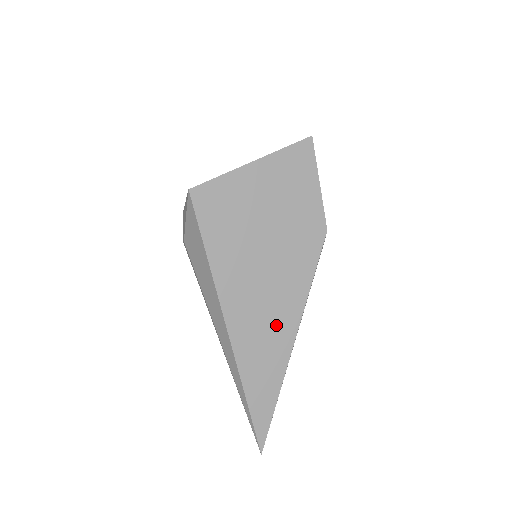
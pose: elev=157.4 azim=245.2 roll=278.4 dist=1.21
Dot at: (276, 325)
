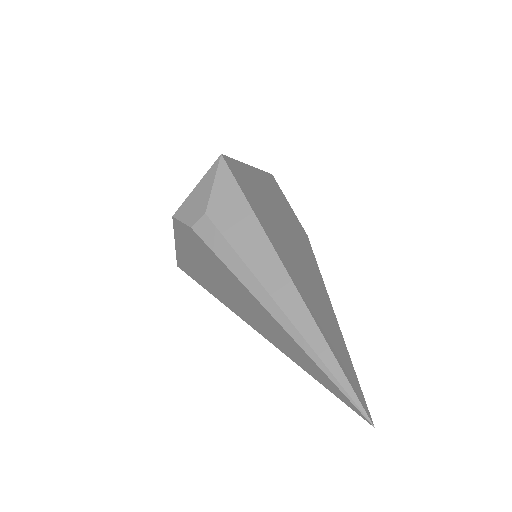
Dot at: (316, 289)
